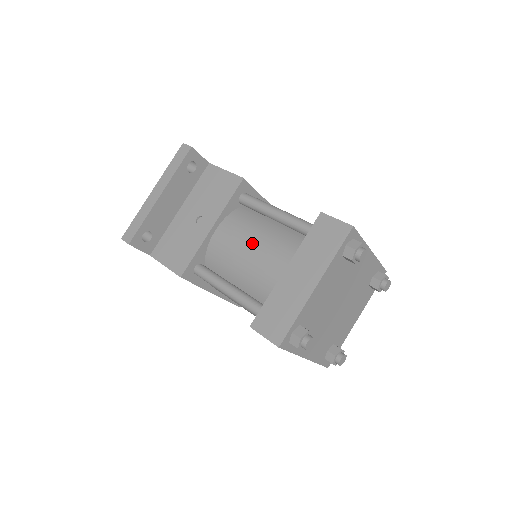
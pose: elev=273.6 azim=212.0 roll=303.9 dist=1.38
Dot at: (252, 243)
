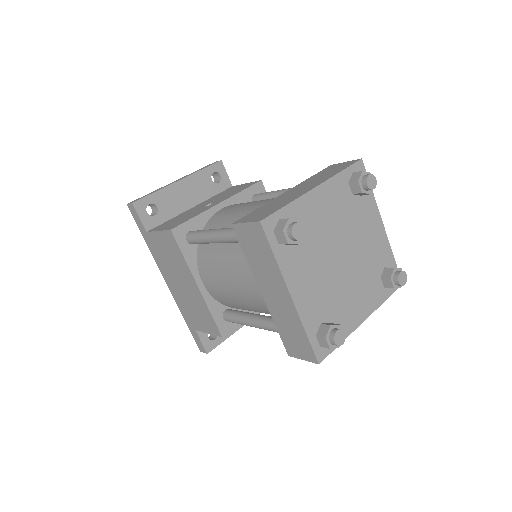
Dot at: (256, 202)
